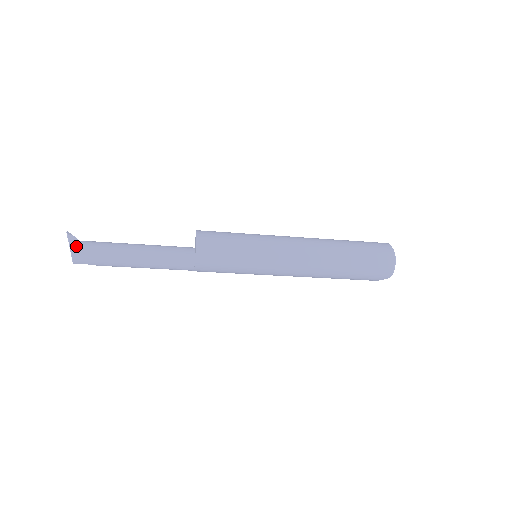
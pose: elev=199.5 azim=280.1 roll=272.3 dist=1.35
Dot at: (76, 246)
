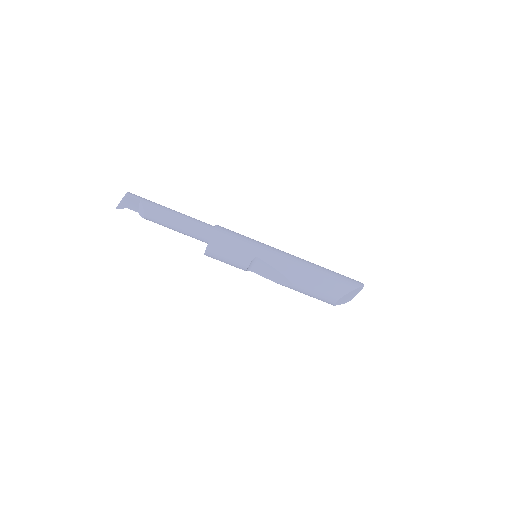
Dot at: occluded
